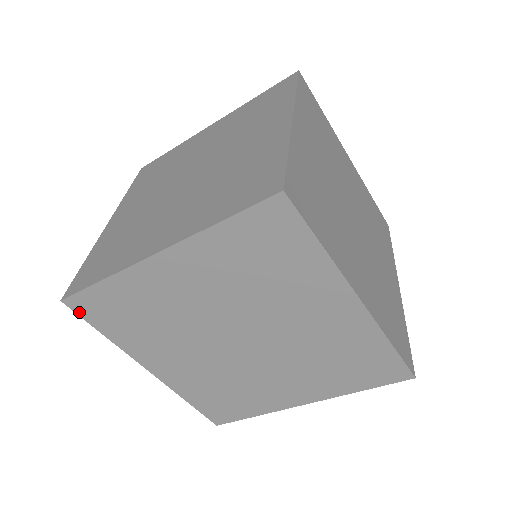
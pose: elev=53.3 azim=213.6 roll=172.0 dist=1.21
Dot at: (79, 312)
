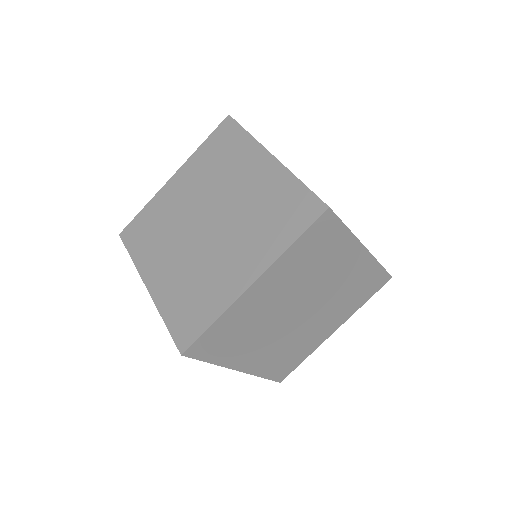
Dot at: (194, 356)
